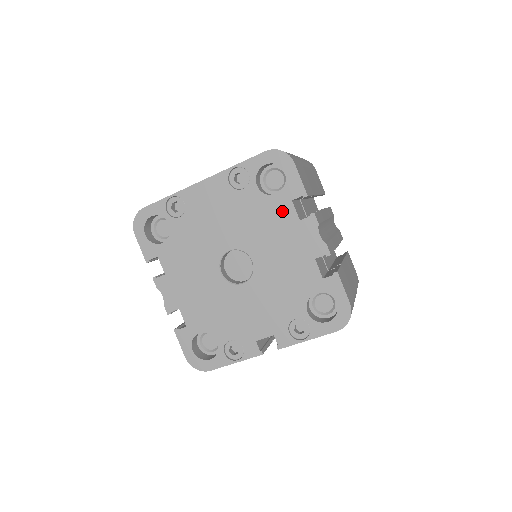
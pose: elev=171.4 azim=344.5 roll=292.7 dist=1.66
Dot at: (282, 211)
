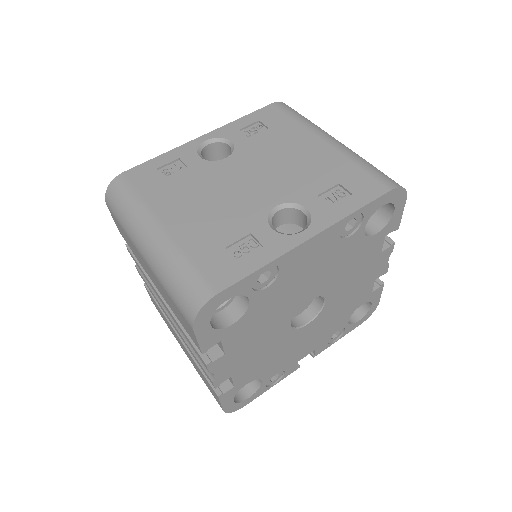
Dot at: (373, 248)
